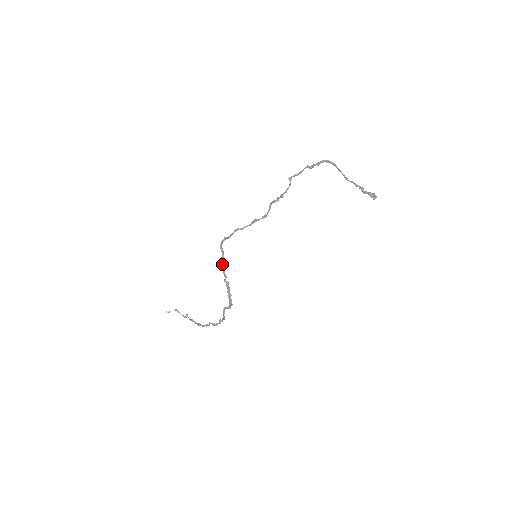
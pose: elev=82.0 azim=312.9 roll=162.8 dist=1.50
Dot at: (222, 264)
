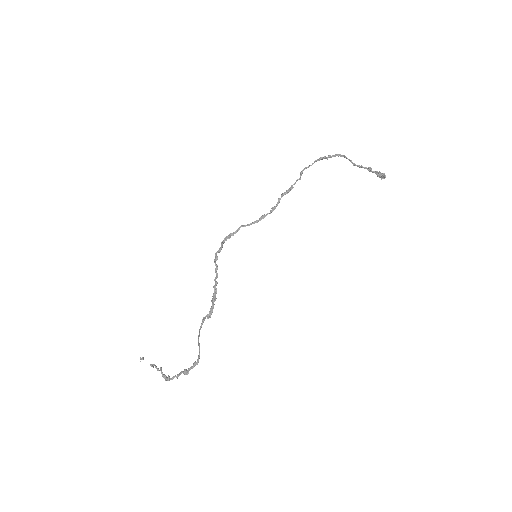
Dot at: (217, 256)
